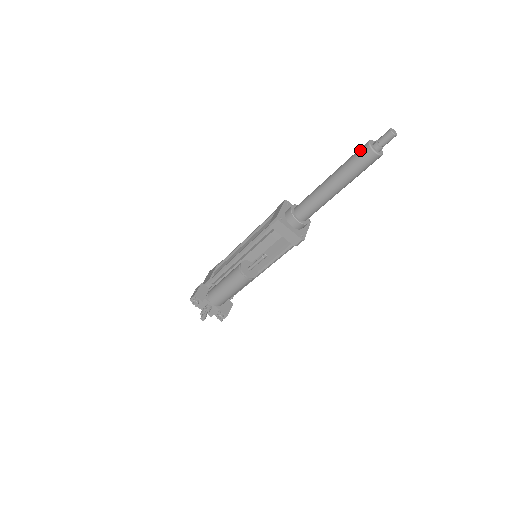
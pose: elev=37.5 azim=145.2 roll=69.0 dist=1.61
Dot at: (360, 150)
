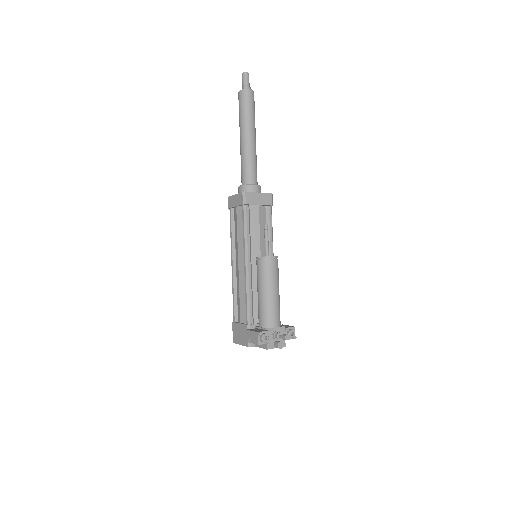
Dot at: (241, 99)
